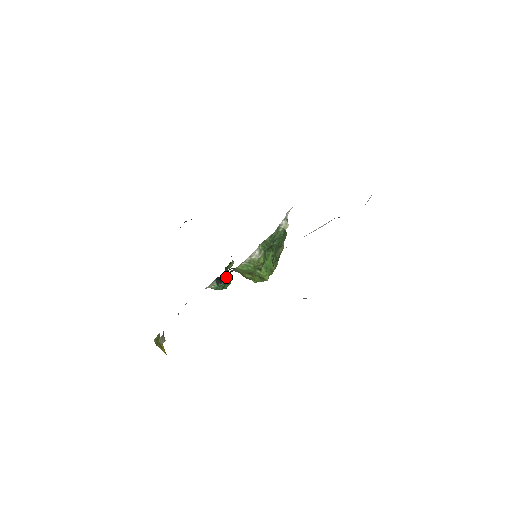
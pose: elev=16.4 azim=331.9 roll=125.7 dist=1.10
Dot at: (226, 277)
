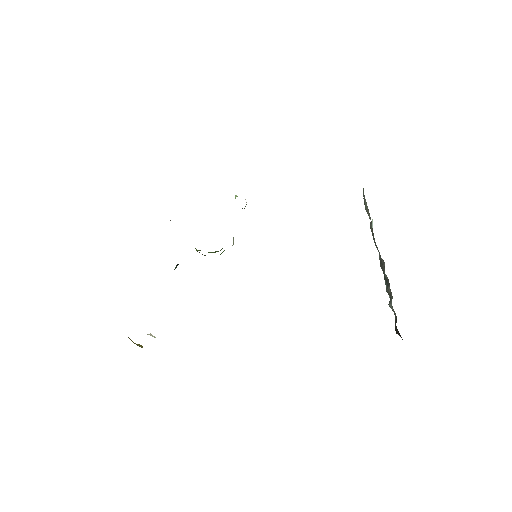
Dot at: occluded
